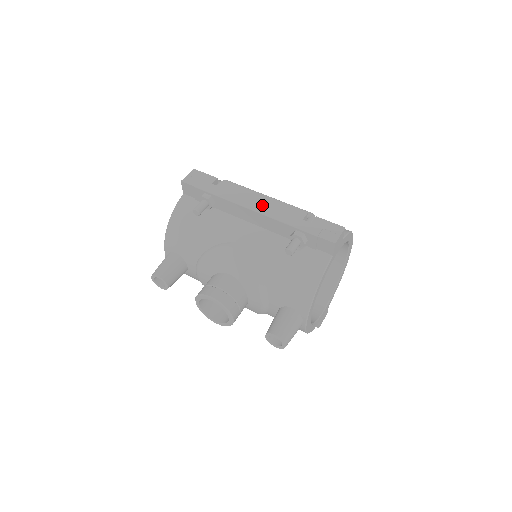
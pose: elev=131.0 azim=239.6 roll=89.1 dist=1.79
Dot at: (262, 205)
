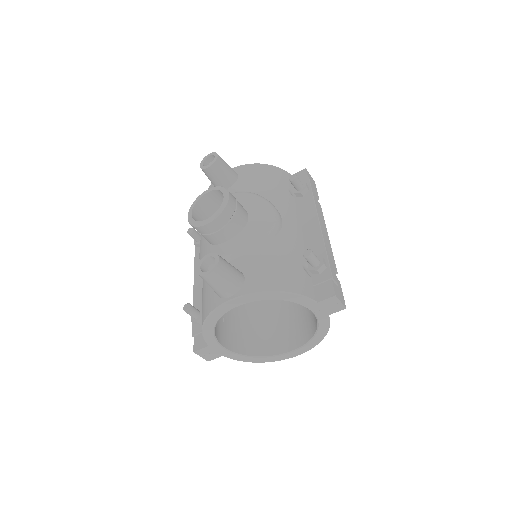
Dot at: (325, 231)
